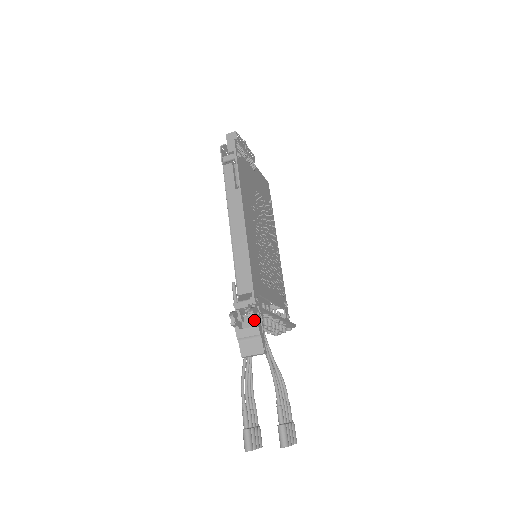
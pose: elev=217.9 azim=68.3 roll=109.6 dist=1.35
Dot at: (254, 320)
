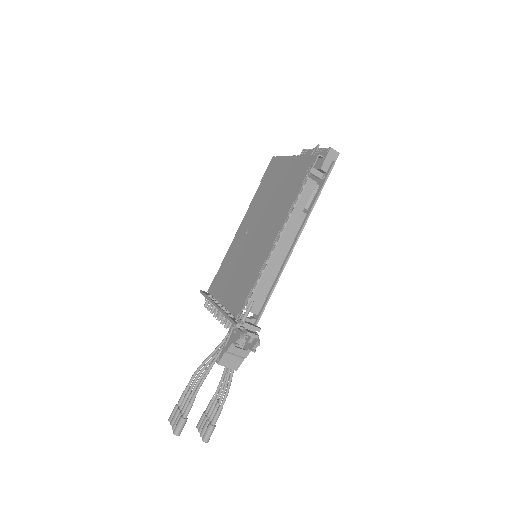
Dot at: occluded
